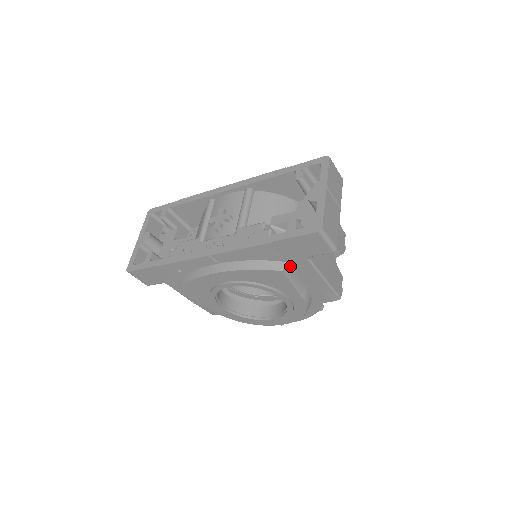
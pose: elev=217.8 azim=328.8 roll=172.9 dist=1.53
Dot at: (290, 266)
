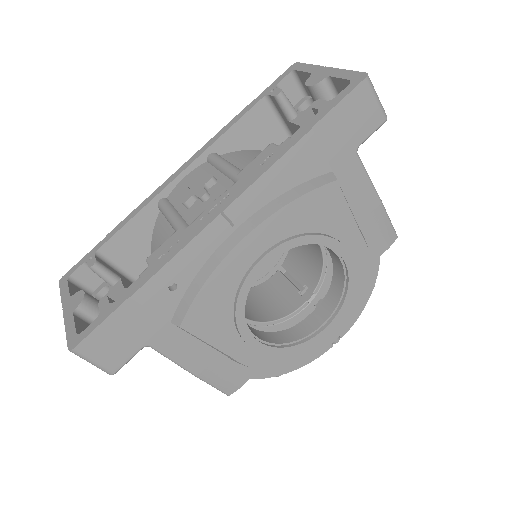
Dot at: occluded
